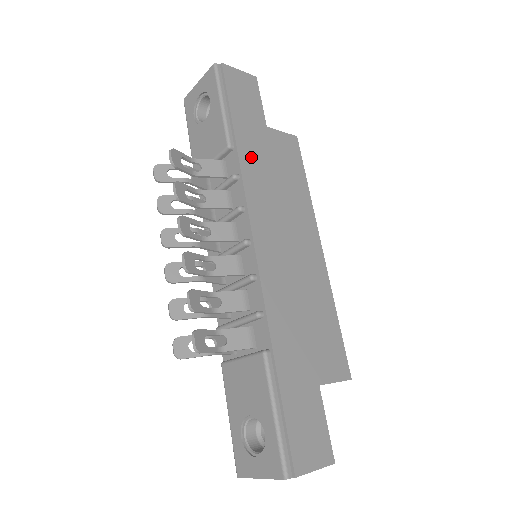
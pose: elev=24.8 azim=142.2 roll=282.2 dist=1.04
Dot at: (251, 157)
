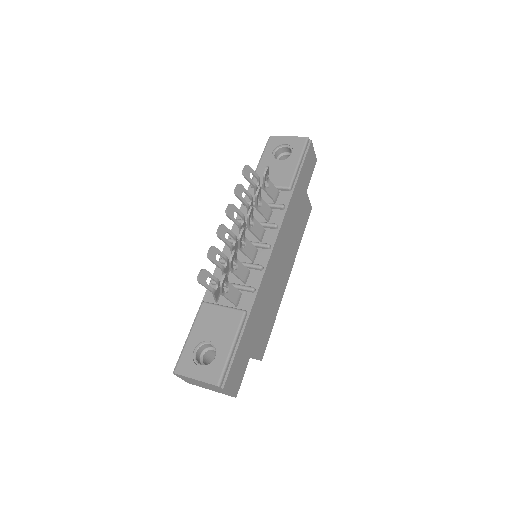
Dot at: (294, 202)
